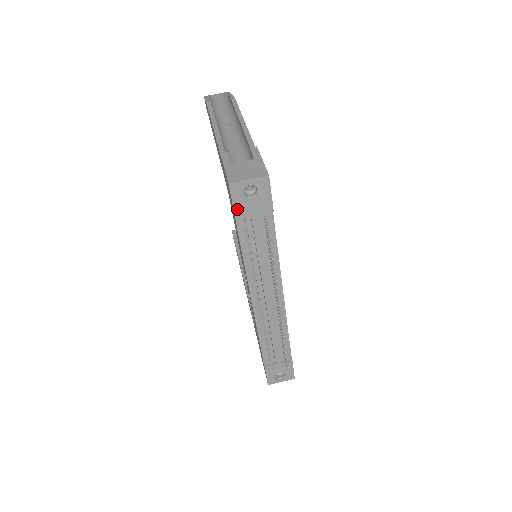
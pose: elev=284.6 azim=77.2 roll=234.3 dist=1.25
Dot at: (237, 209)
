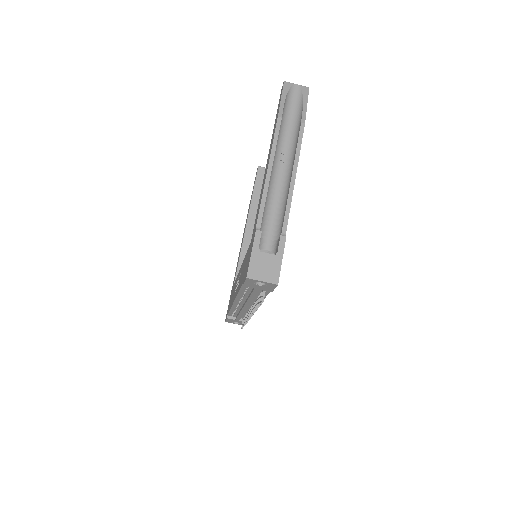
Dot at: (246, 284)
